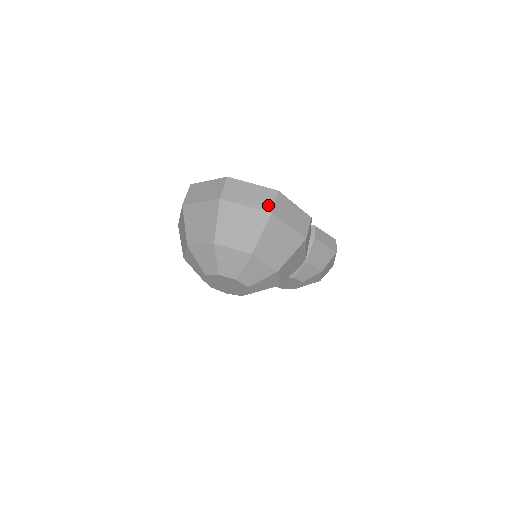
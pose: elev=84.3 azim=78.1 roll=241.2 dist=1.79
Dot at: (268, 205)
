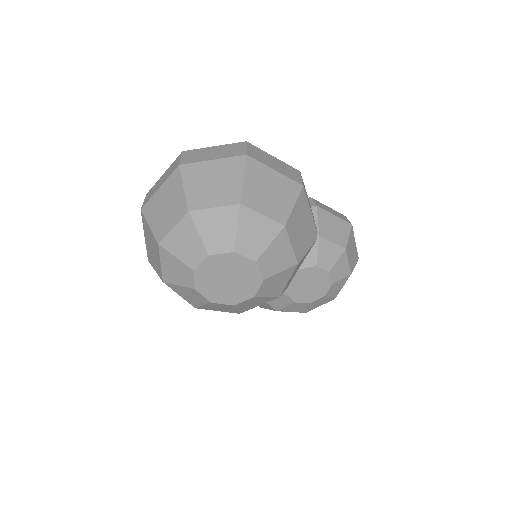
Dot at: (239, 152)
